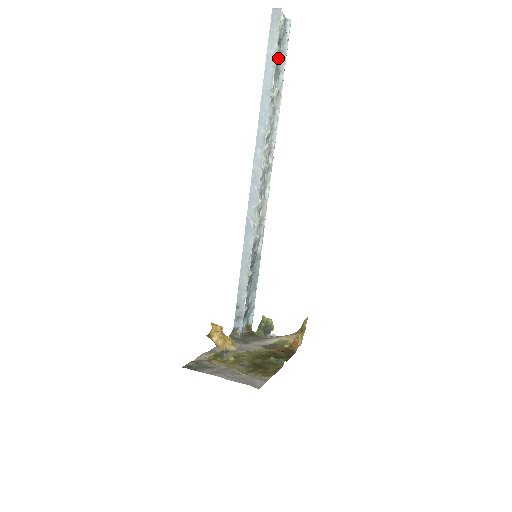
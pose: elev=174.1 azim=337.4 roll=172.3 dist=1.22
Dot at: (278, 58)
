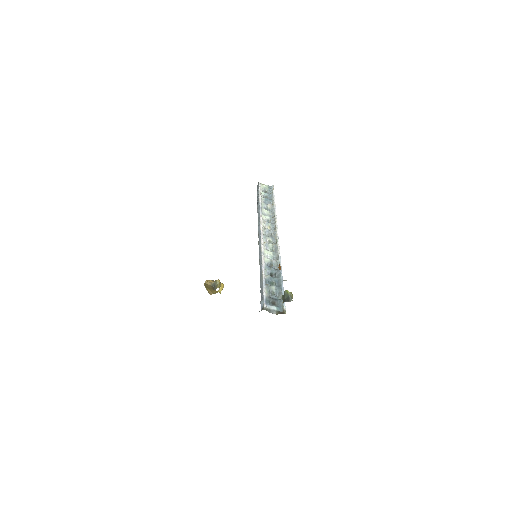
Dot at: (267, 196)
